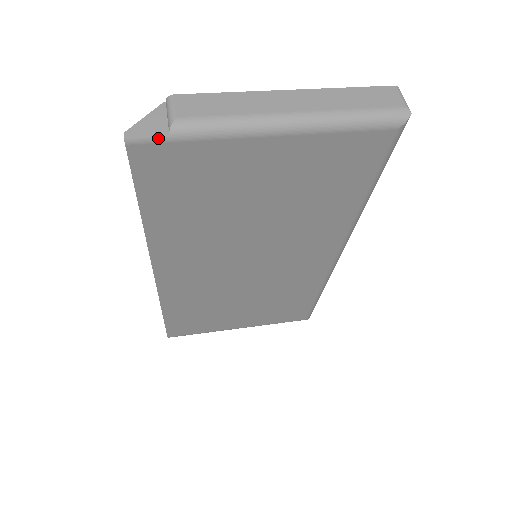
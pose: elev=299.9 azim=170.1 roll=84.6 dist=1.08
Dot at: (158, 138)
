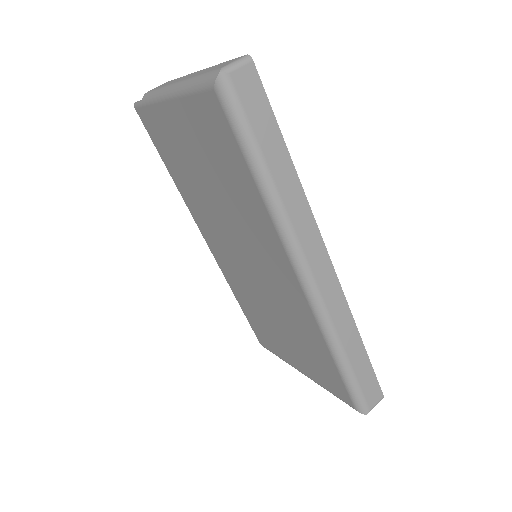
Dot at: (140, 103)
